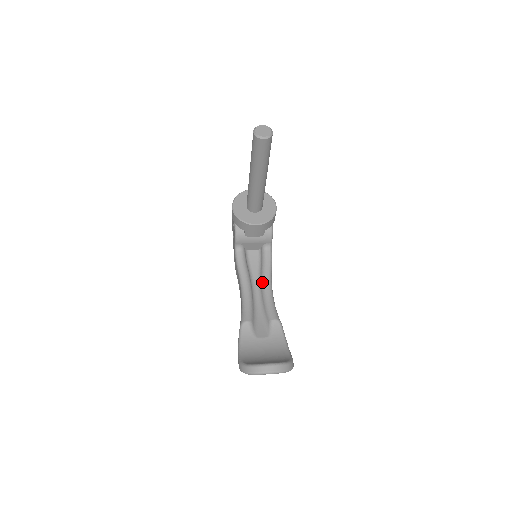
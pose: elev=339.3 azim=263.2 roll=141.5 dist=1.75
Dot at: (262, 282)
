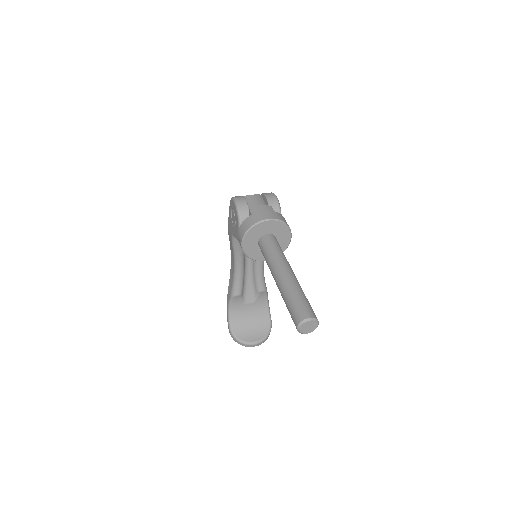
Dot at: occluded
